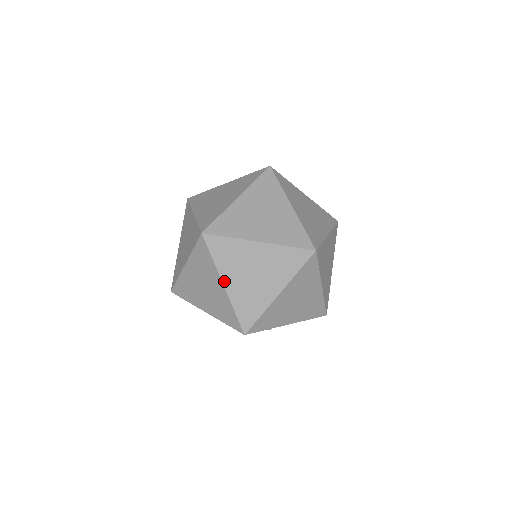
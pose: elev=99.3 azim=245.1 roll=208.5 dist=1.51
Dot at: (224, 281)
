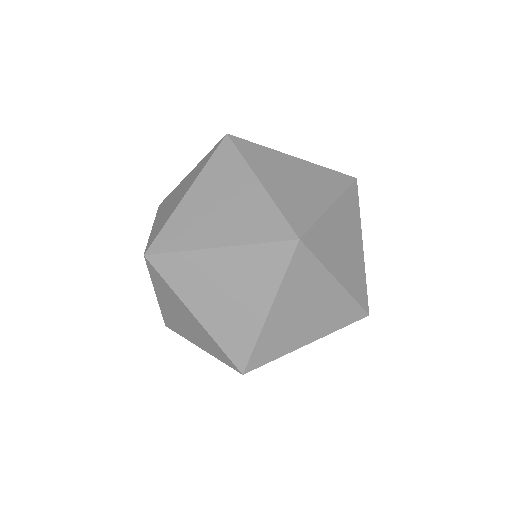
Dot at: (274, 307)
